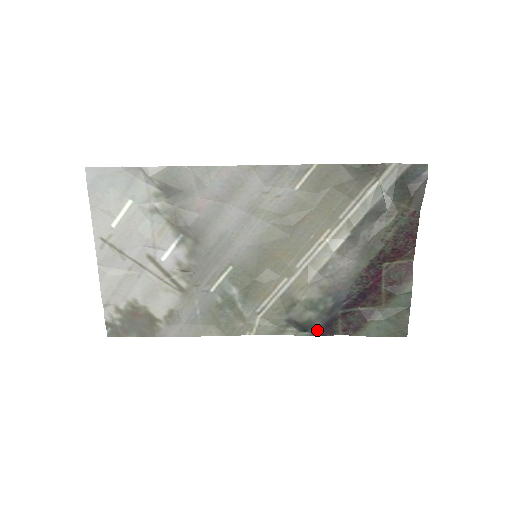
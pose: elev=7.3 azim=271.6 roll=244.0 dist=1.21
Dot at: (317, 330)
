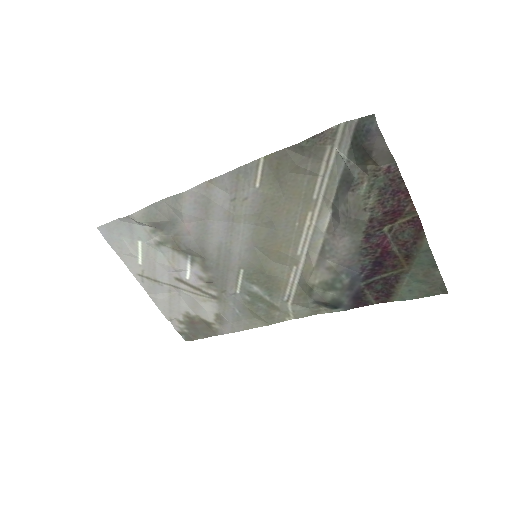
Dot at: (348, 305)
